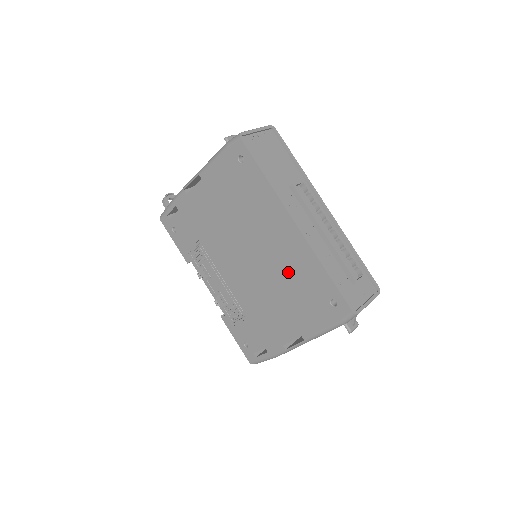
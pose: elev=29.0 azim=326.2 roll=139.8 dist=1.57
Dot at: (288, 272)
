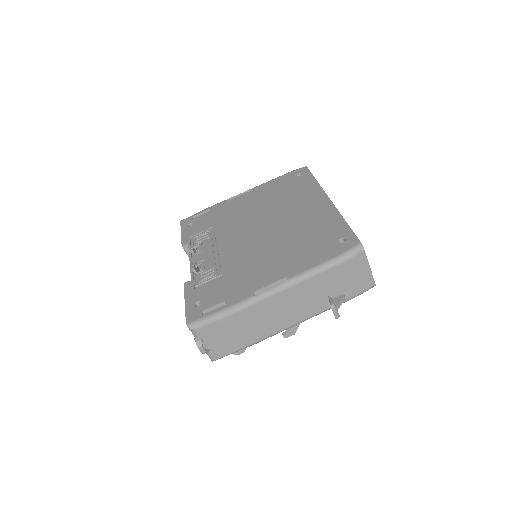
Dot at: (302, 229)
